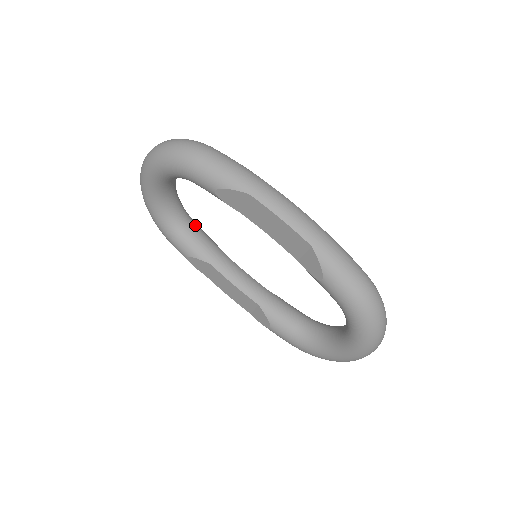
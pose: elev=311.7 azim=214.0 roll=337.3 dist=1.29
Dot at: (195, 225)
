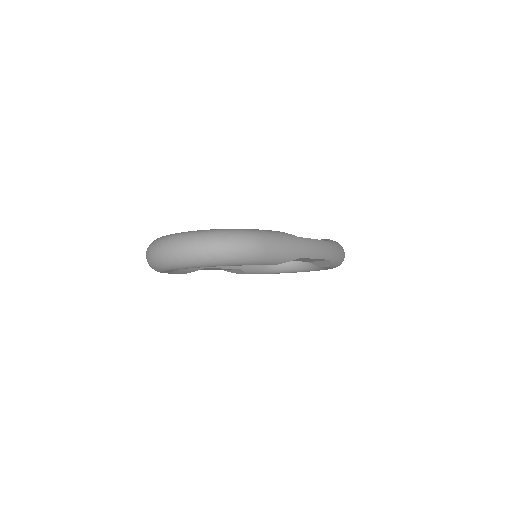
Dot at: occluded
